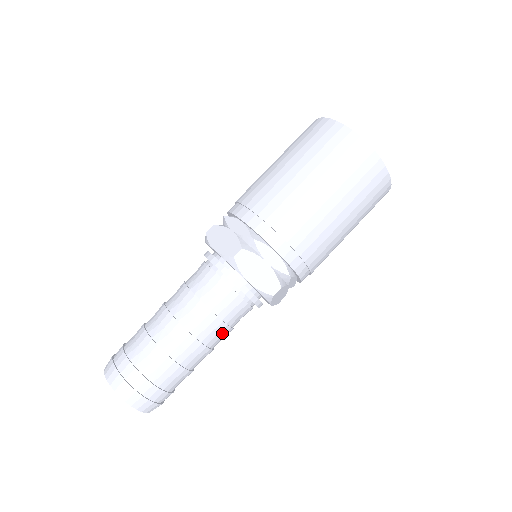
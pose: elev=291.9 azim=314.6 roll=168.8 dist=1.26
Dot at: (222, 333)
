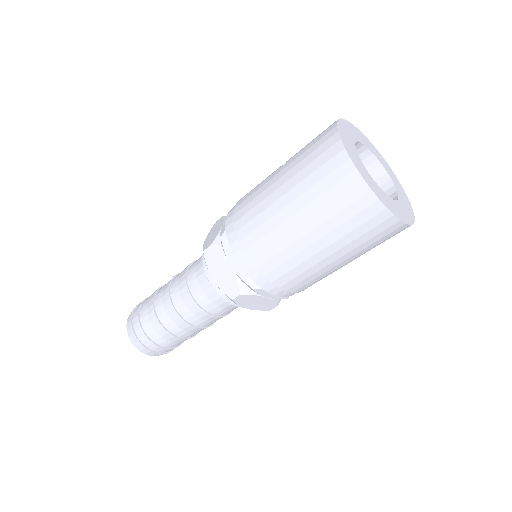
Dot at: occluded
